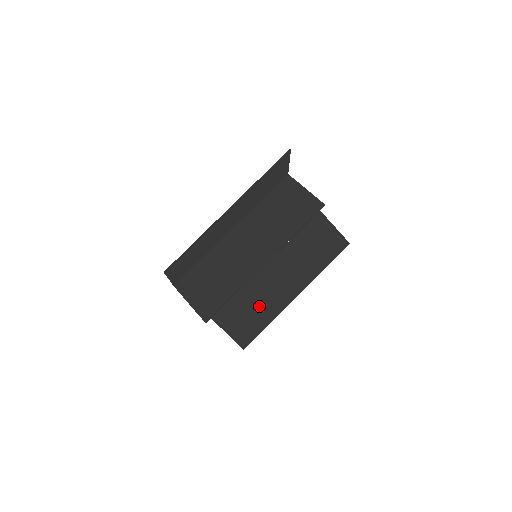
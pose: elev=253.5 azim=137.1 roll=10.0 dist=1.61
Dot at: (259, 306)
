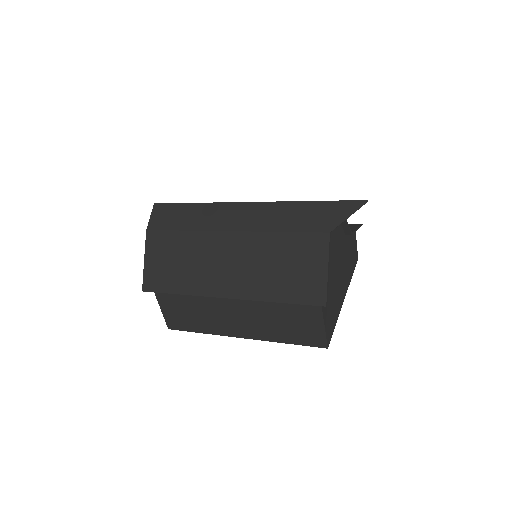
Dot at: (201, 316)
